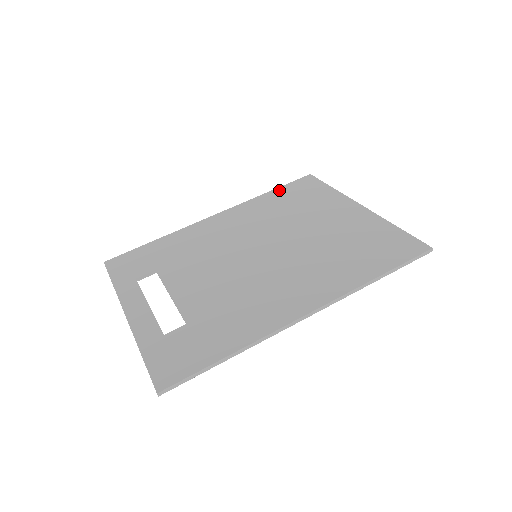
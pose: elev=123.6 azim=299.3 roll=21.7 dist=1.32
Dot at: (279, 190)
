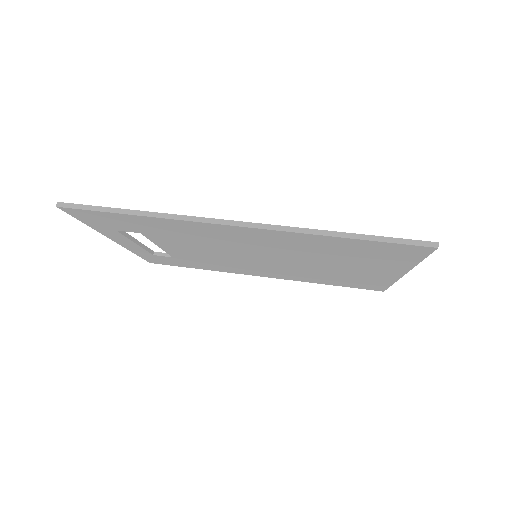
Dot at: occluded
